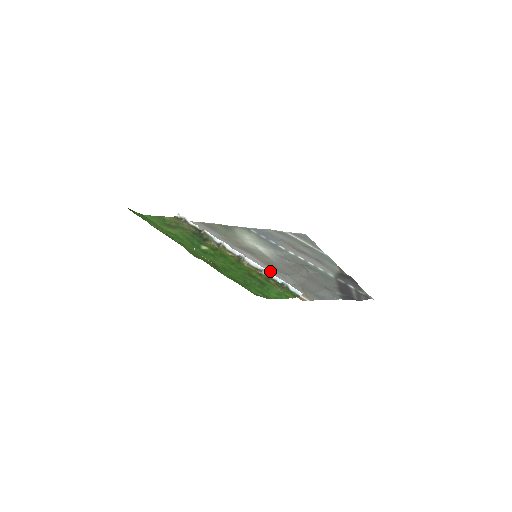
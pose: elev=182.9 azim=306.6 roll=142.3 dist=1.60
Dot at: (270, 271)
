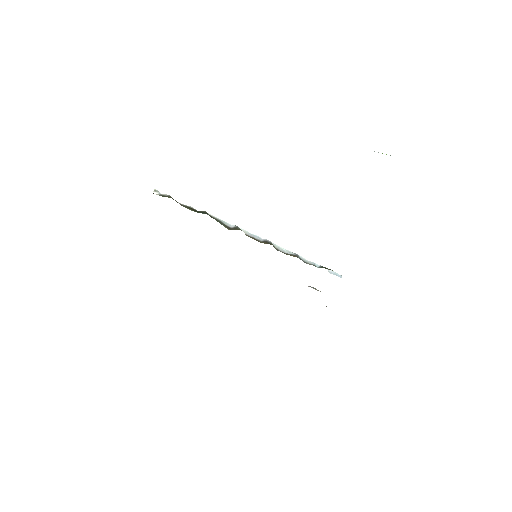
Dot at: occluded
